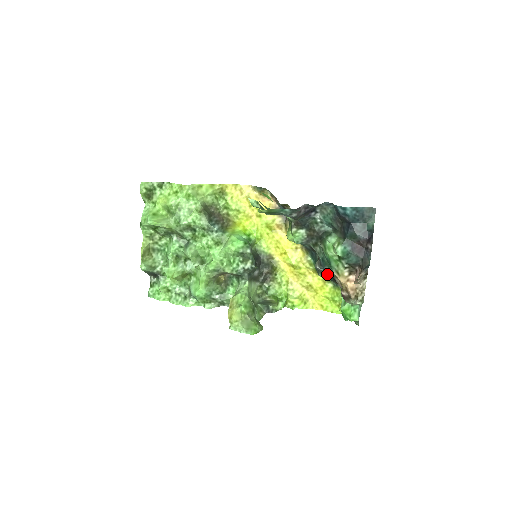
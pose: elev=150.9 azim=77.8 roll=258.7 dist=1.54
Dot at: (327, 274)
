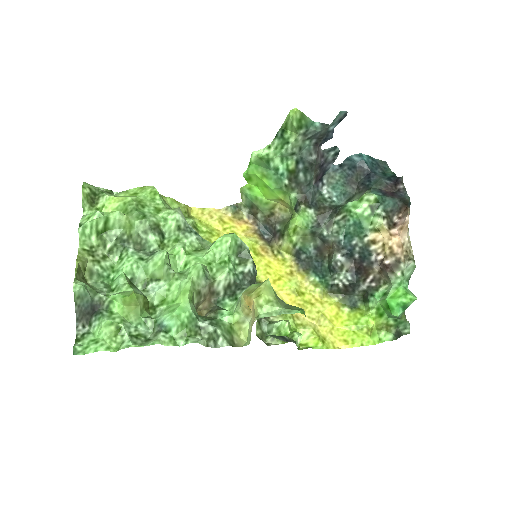
Dot at: (348, 271)
